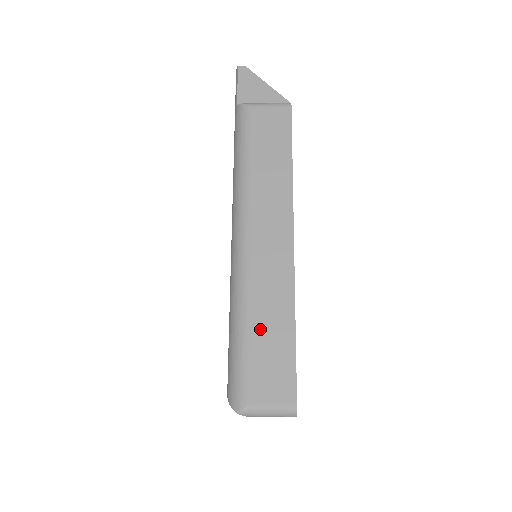
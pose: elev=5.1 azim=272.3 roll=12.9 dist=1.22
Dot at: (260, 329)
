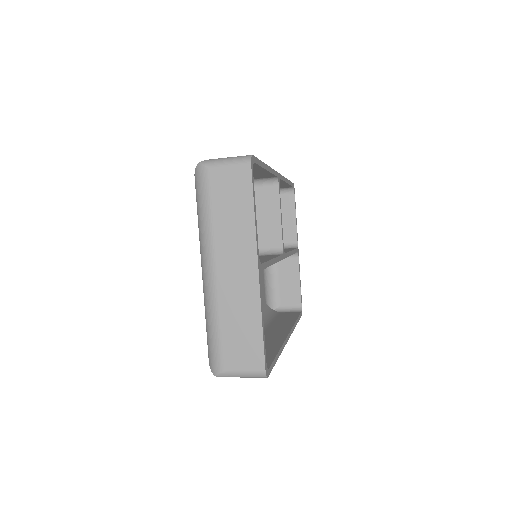
Dot at: occluded
